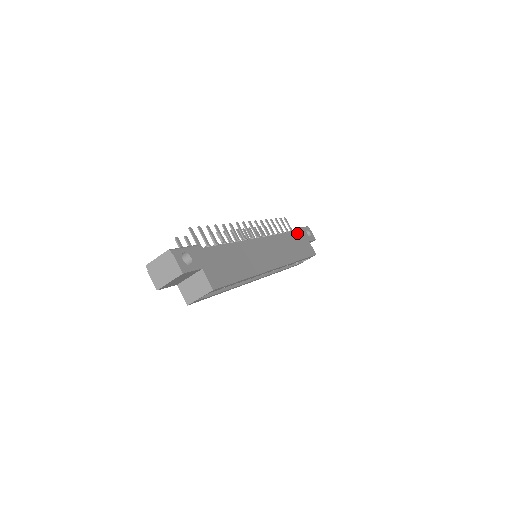
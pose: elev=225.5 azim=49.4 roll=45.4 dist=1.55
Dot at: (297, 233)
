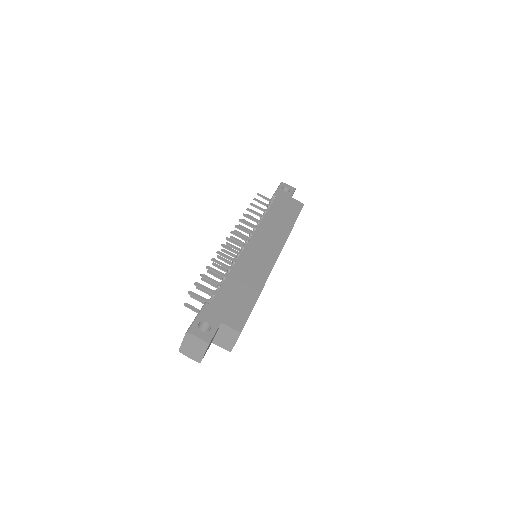
Dot at: (276, 200)
